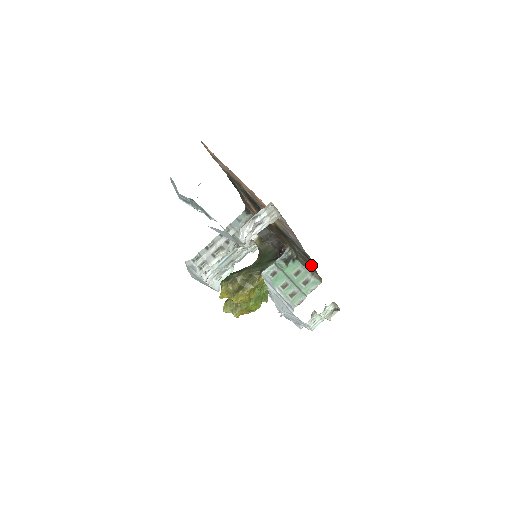
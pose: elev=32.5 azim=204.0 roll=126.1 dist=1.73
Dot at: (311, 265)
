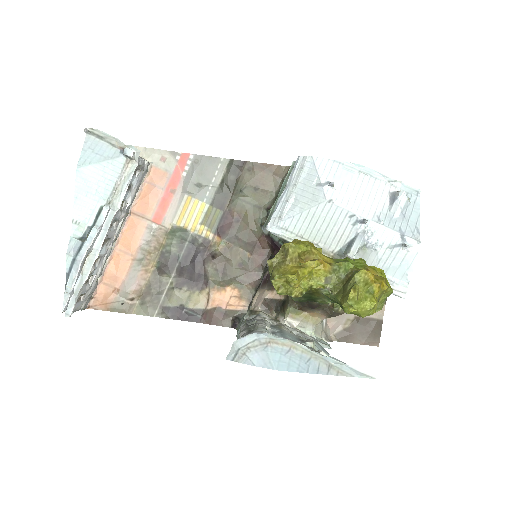
Dot at: (256, 172)
